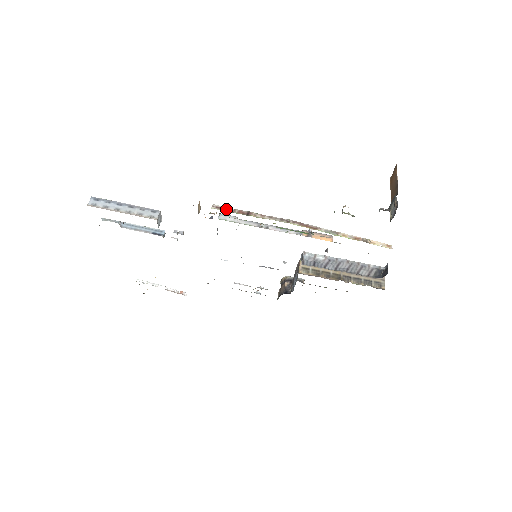
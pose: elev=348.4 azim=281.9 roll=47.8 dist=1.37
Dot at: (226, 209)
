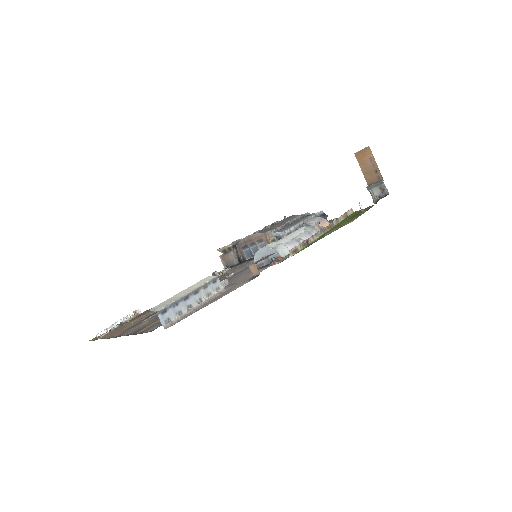
Dot at: (297, 249)
